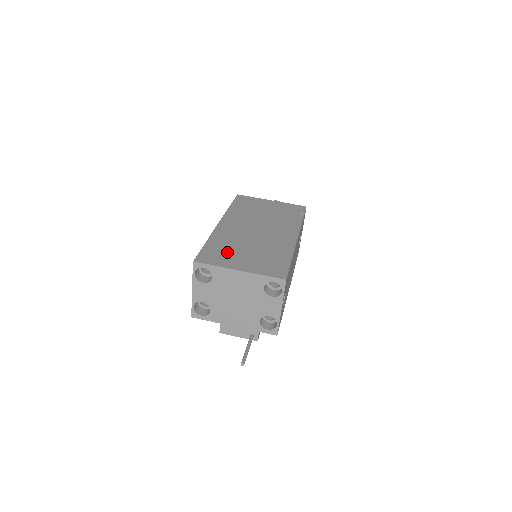
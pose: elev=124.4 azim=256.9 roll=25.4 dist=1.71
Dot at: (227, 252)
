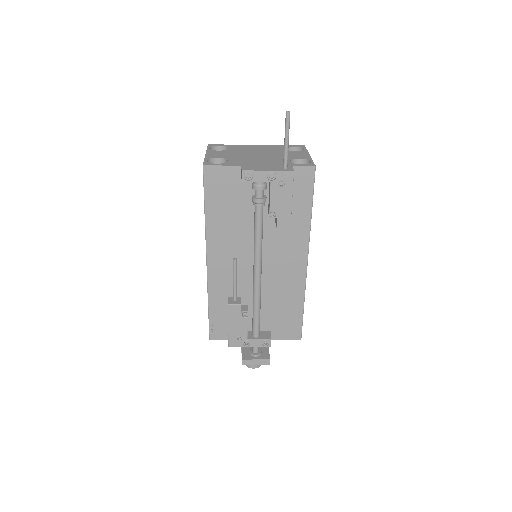
Dot at: occluded
